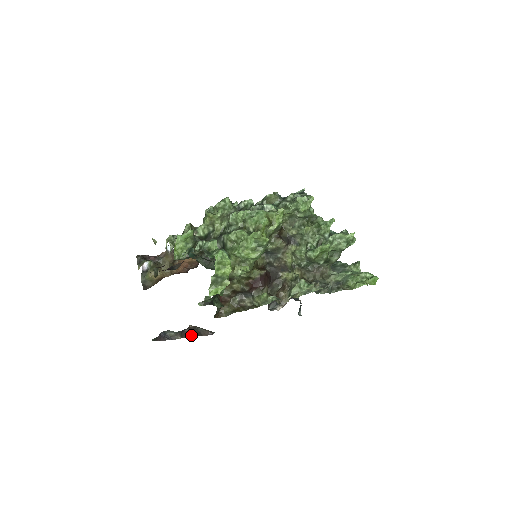
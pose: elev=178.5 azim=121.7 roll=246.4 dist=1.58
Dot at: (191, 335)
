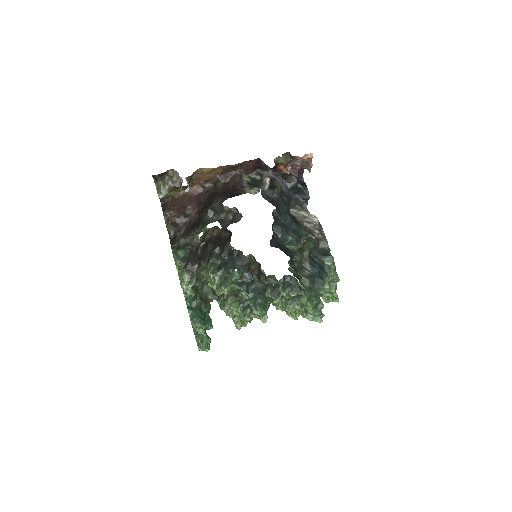
Dot at: occluded
